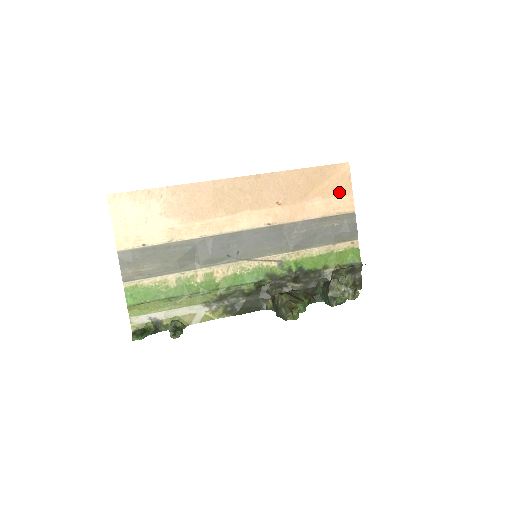
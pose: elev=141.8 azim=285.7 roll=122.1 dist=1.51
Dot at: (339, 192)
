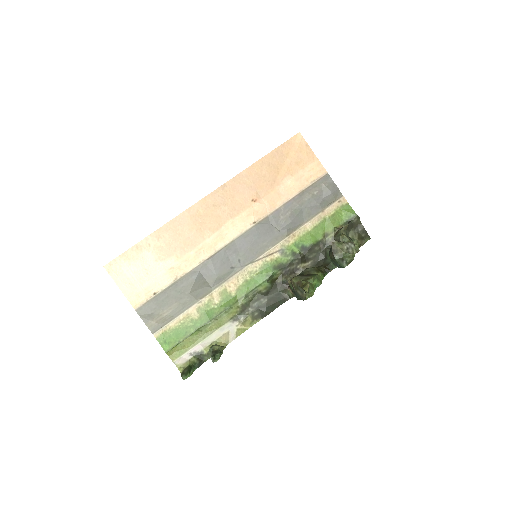
Dot at: (304, 163)
